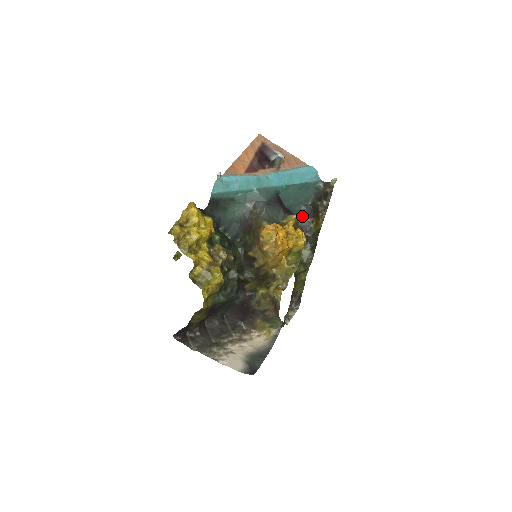
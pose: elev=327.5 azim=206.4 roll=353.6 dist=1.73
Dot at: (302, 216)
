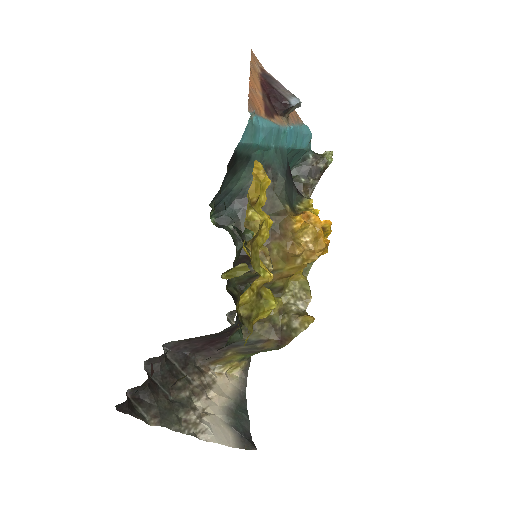
Dot at: occluded
